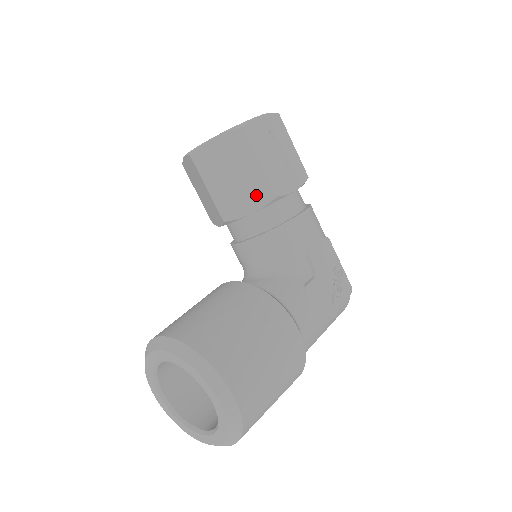
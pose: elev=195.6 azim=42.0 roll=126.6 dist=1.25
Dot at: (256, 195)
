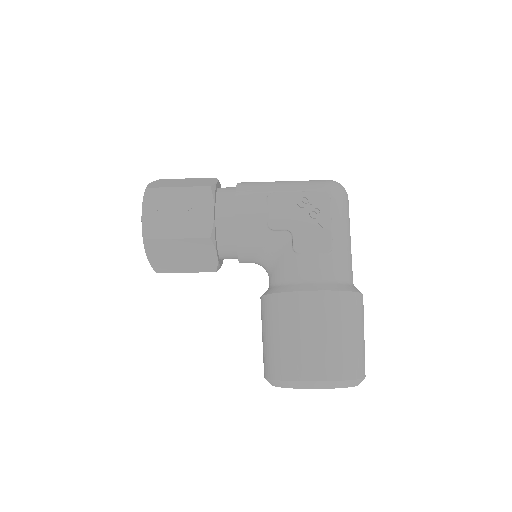
Dot at: (203, 249)
